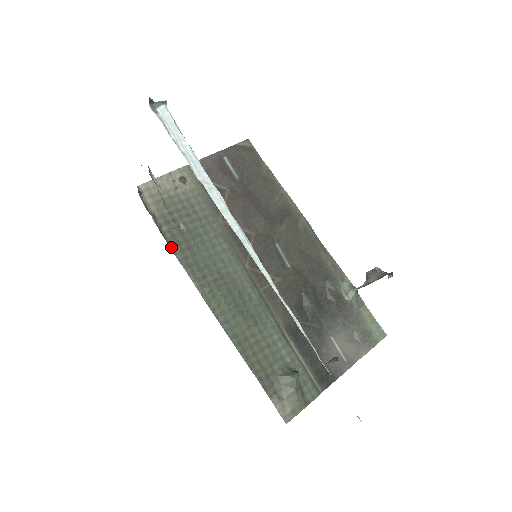
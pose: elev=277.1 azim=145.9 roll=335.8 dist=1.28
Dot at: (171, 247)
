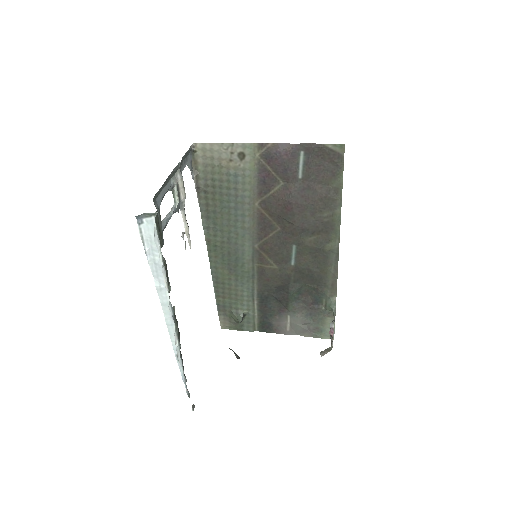
Dot at: (200, 204)
